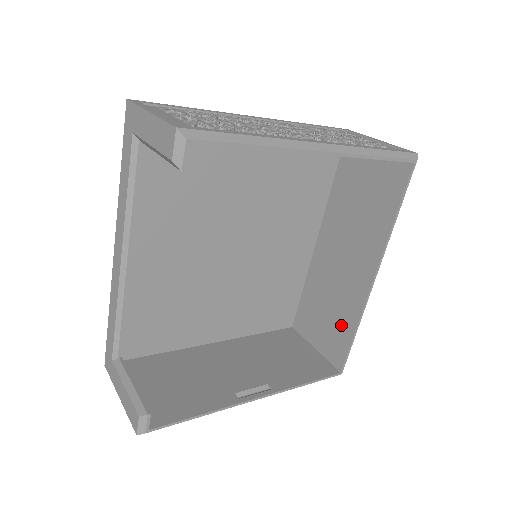
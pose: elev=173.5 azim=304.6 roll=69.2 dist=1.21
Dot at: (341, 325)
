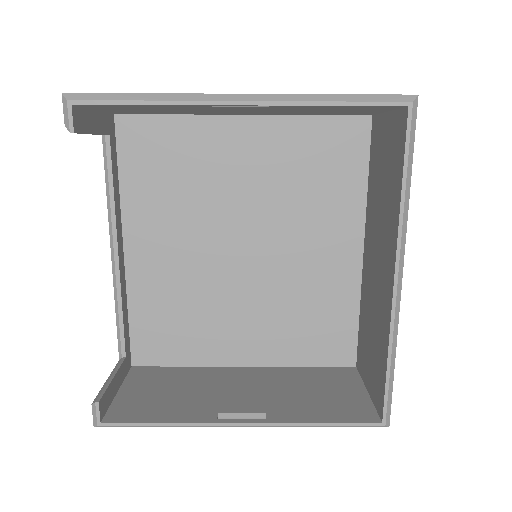
Dot at: (379, 353)
